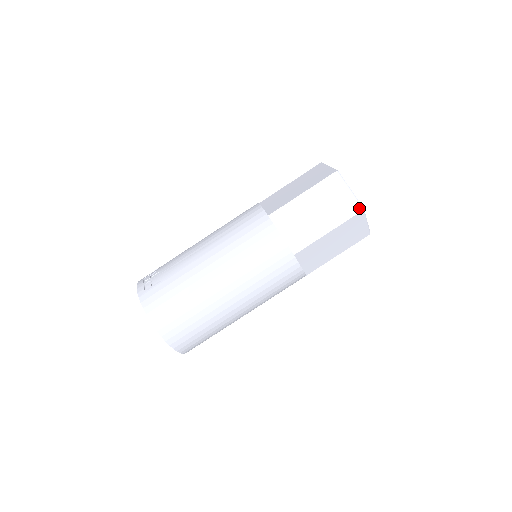
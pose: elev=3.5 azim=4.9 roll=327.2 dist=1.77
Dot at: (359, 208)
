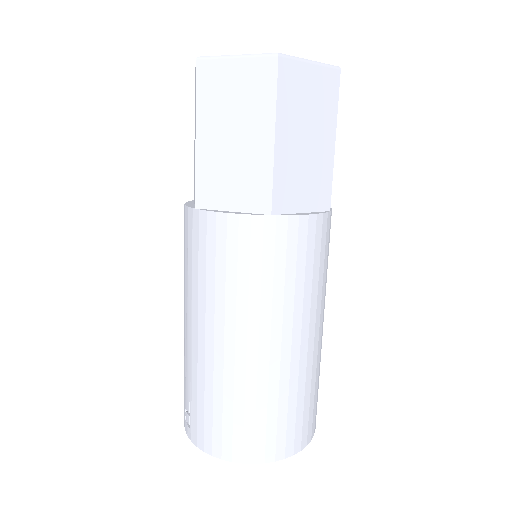
Dot at: (271, 61)
